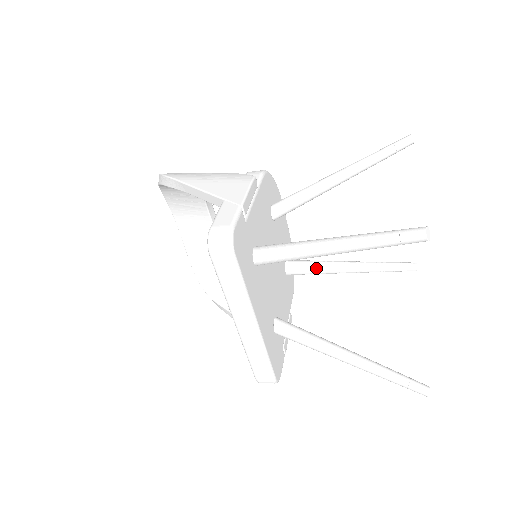
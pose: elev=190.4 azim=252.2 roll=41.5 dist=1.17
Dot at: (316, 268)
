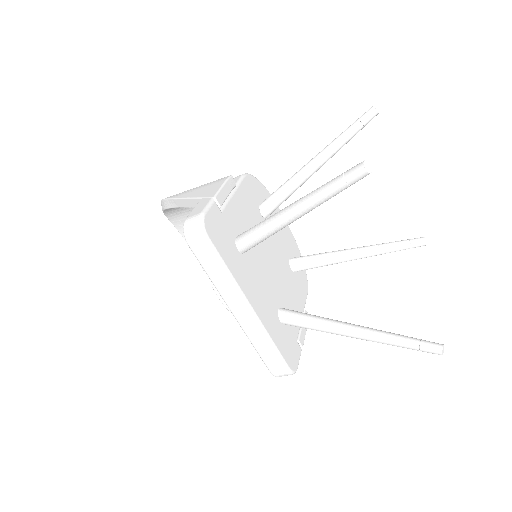
Dot at: (321, 260)
